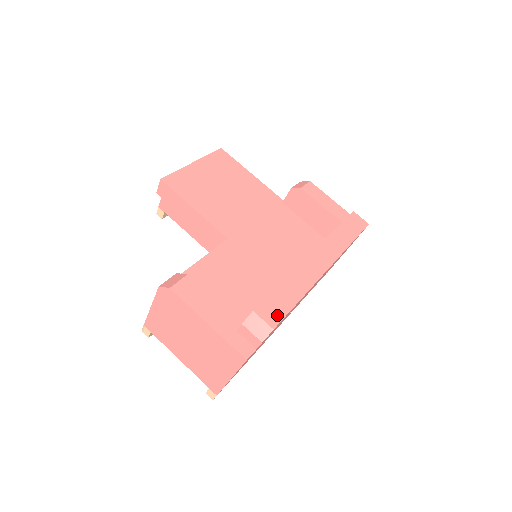
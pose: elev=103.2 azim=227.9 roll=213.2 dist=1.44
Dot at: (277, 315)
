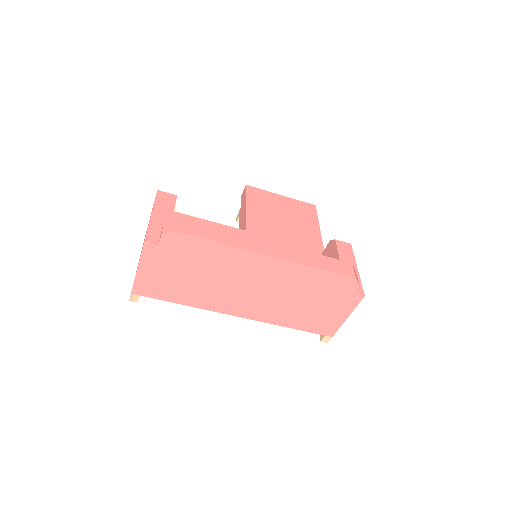
Dot at: (188, 230)
